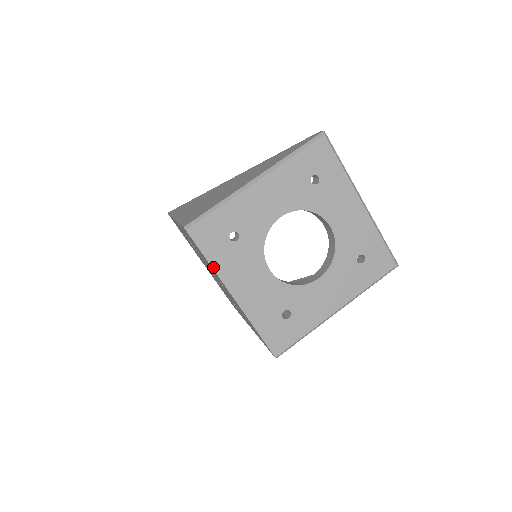
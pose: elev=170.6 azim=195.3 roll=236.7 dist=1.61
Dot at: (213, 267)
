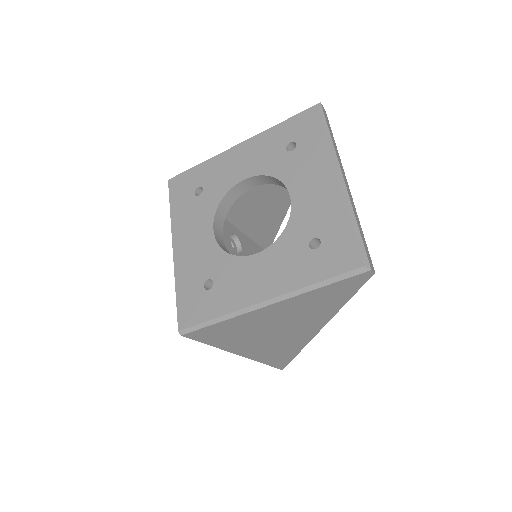
Dot at: (171, 215)
